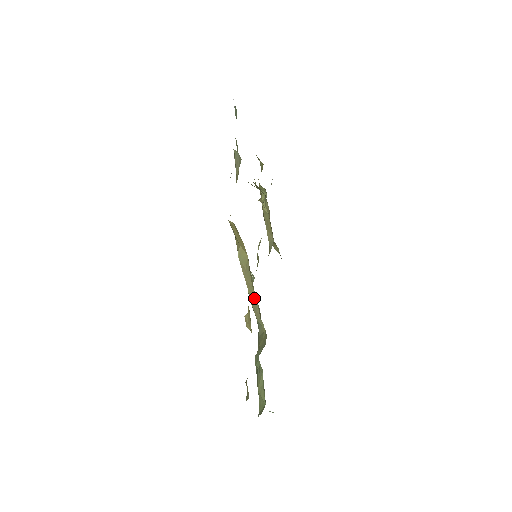
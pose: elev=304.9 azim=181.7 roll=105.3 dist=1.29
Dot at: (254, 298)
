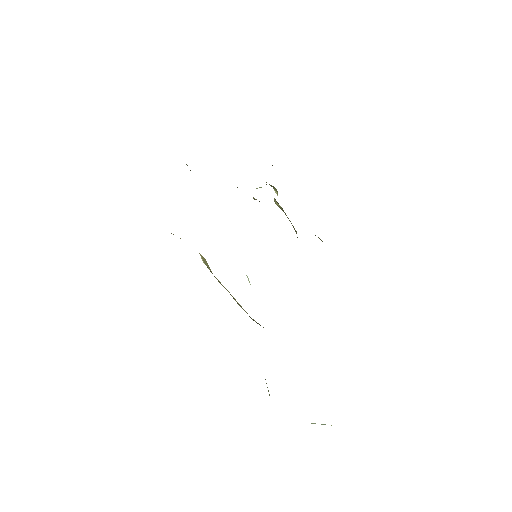
Dot at: (235, 300)
